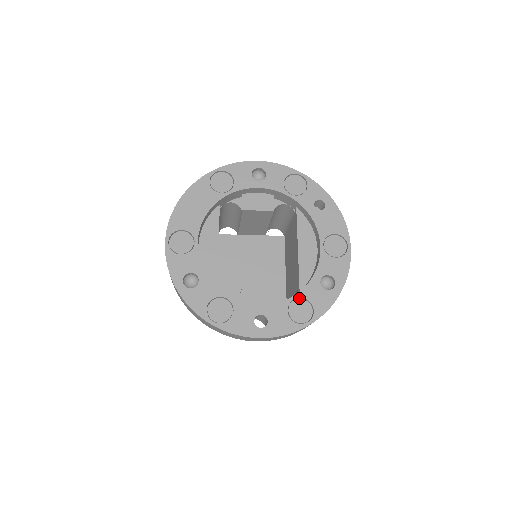
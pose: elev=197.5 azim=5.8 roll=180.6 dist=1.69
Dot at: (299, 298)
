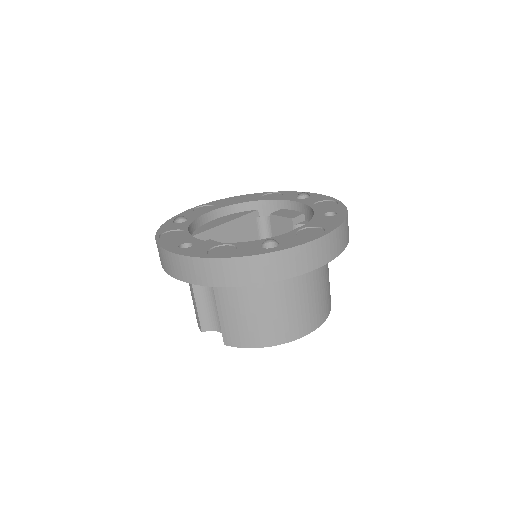
Dot at: occluded
